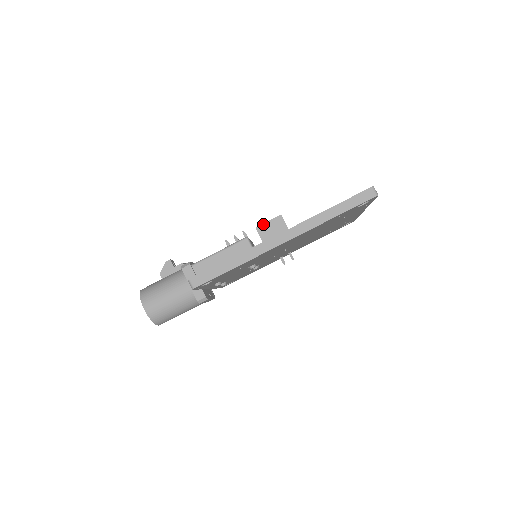
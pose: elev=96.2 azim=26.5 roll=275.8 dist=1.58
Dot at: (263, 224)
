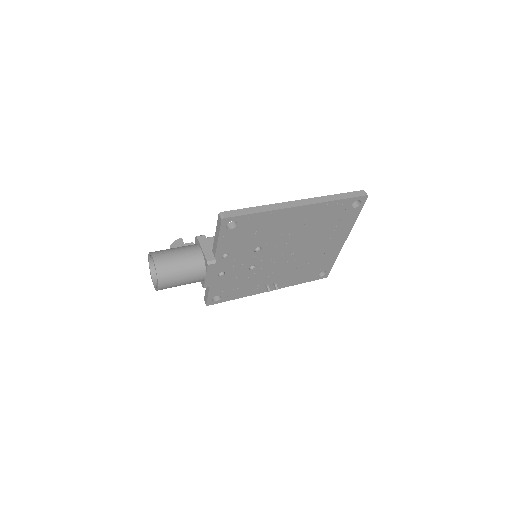
Dot at: occluded
